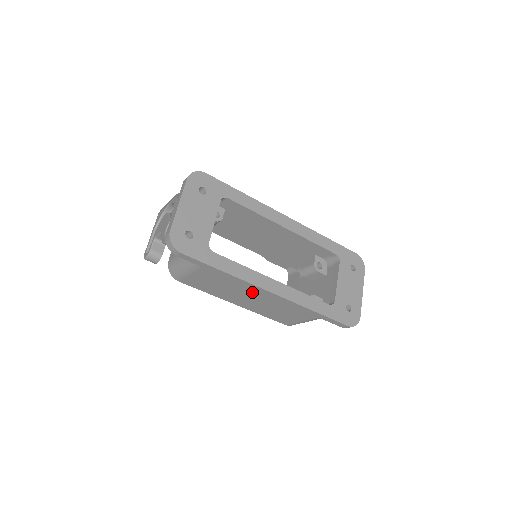
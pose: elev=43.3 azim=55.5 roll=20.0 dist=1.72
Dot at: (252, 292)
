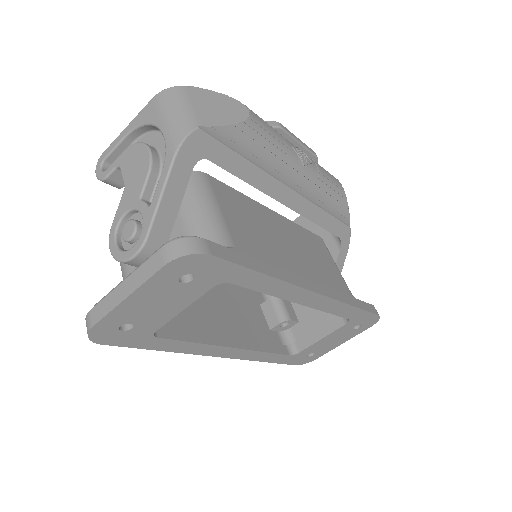
Dot at: occluded
